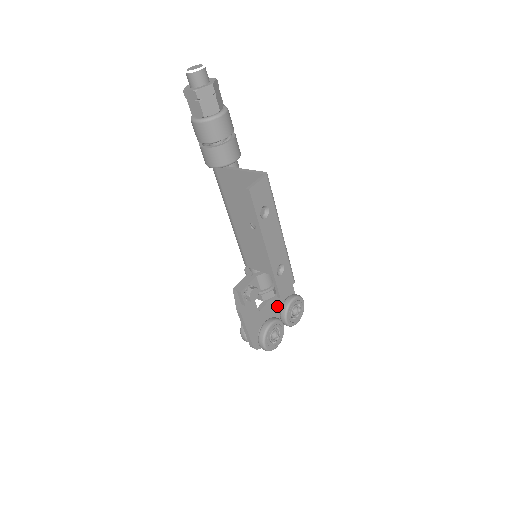
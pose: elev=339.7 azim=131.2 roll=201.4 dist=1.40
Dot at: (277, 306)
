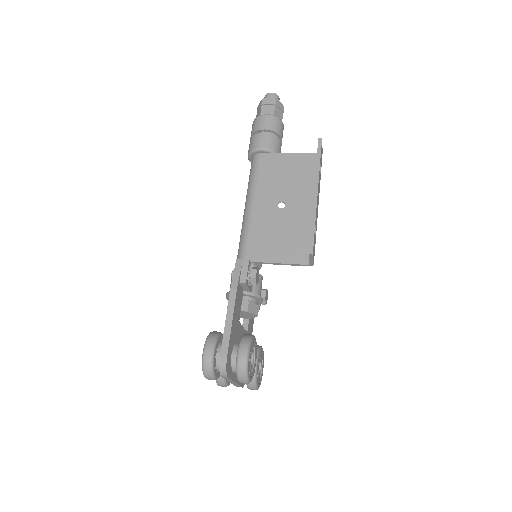
Dot at: occluded
